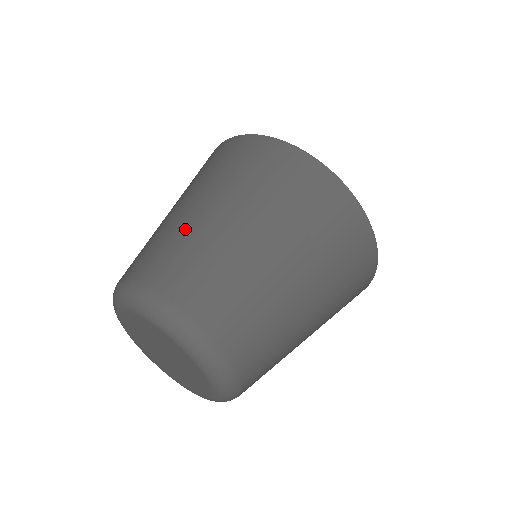
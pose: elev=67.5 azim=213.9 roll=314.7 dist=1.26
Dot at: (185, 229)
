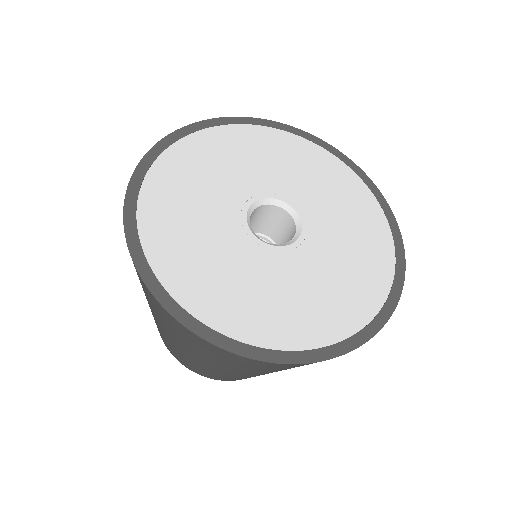
Dot at: occluded
